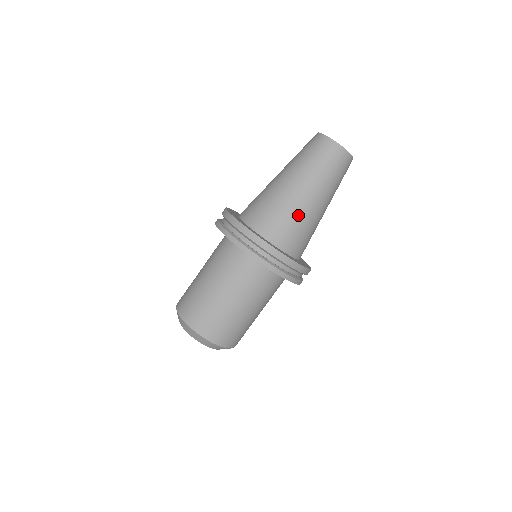
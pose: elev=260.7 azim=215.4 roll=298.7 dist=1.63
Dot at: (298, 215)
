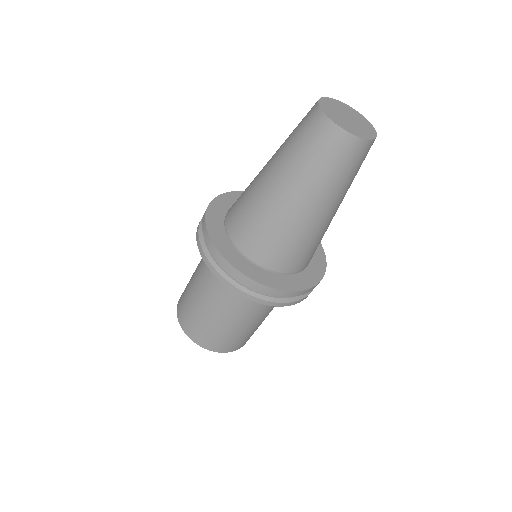
Dot at: (265, 215)
